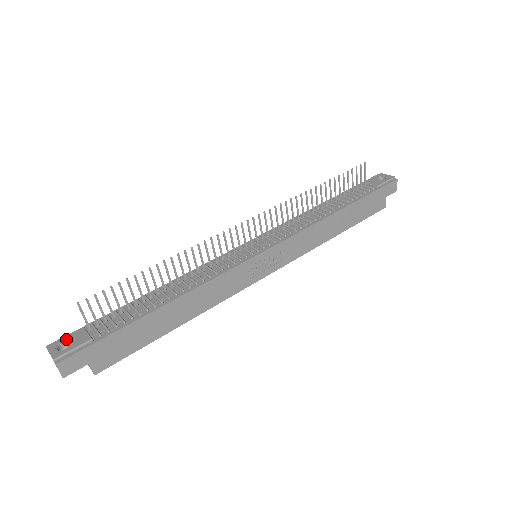
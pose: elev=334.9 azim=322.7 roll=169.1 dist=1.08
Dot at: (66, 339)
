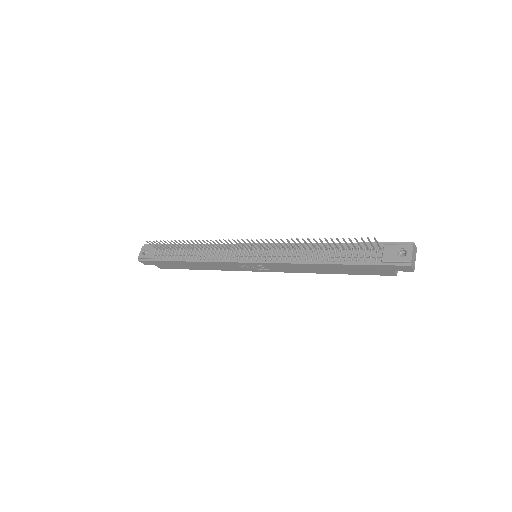
Dot at: (148, 248)
